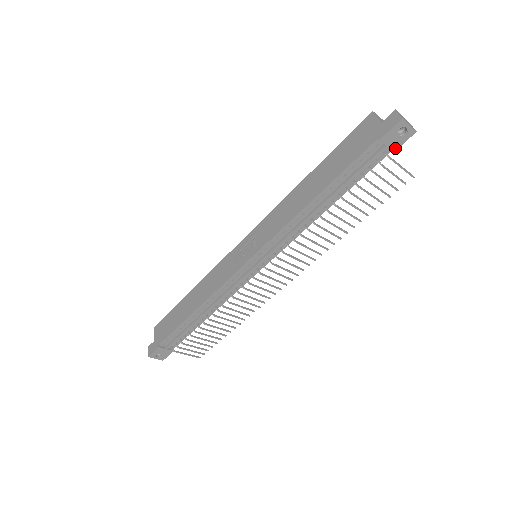
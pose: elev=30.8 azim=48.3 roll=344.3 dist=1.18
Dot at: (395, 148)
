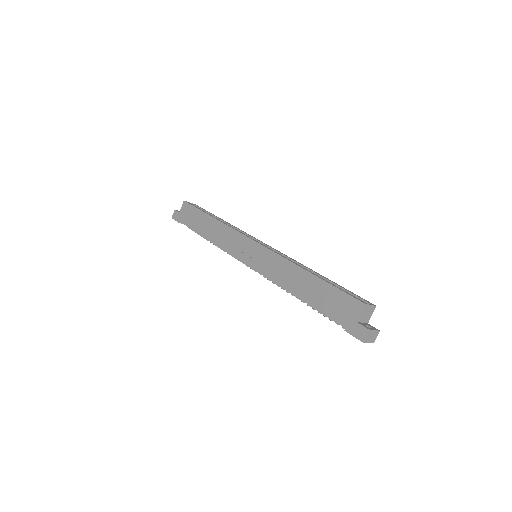
Dot at: occluded
